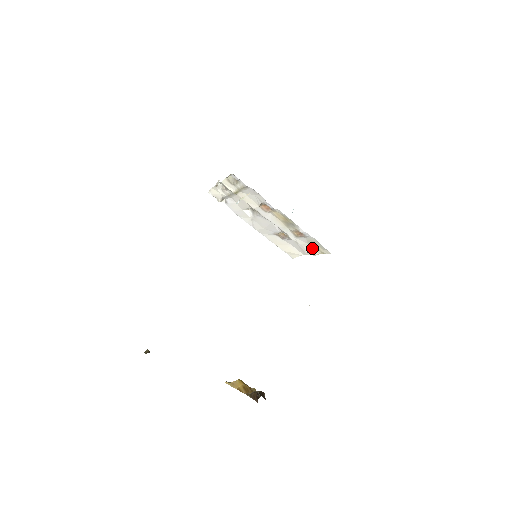
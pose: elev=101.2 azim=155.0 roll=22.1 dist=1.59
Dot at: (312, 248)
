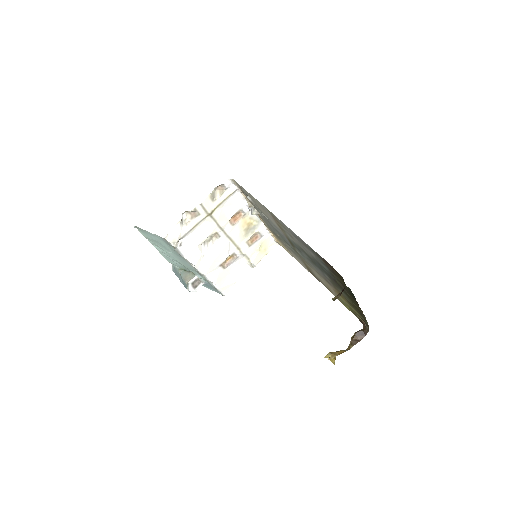
Dot at: (258, 254)
